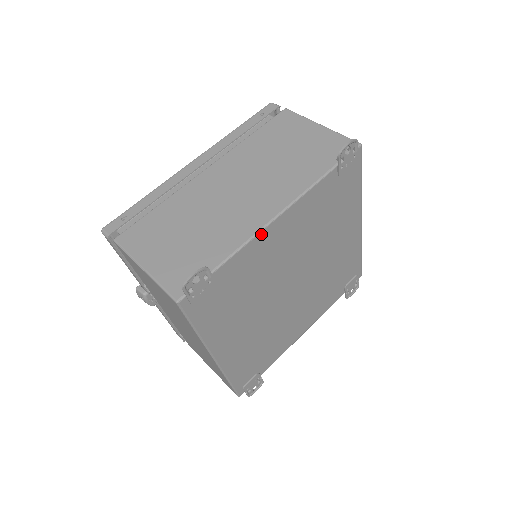
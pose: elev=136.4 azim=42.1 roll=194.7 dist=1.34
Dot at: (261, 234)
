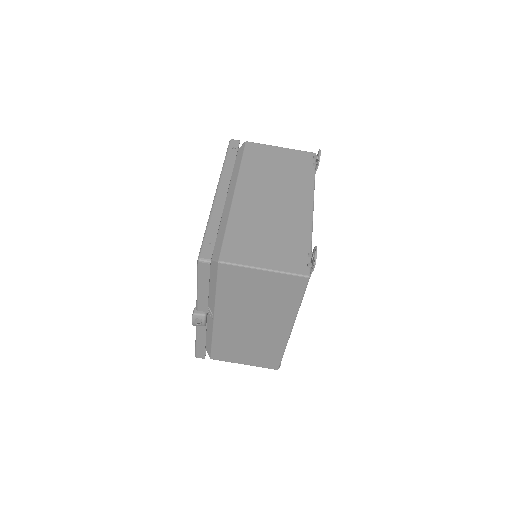
Dot at: (312, 221)
